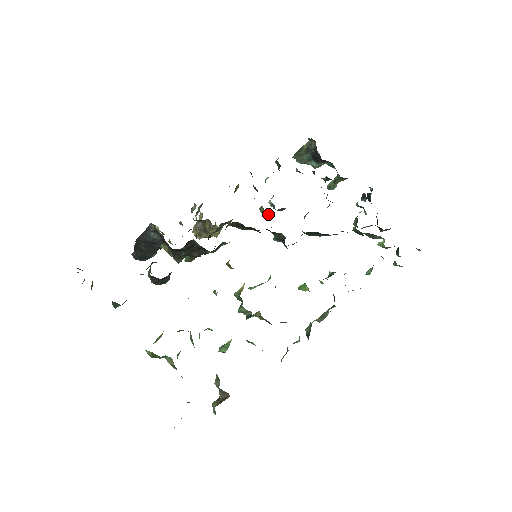
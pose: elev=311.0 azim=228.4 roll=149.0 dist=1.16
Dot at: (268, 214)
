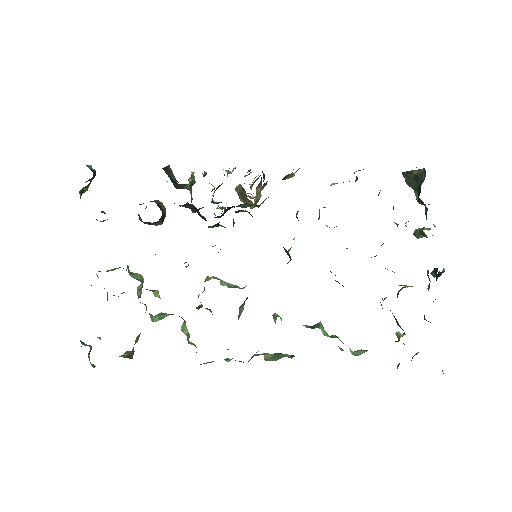
Dot at: occluded
